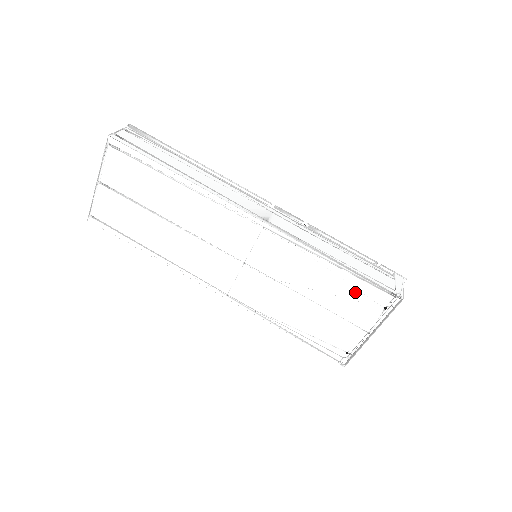
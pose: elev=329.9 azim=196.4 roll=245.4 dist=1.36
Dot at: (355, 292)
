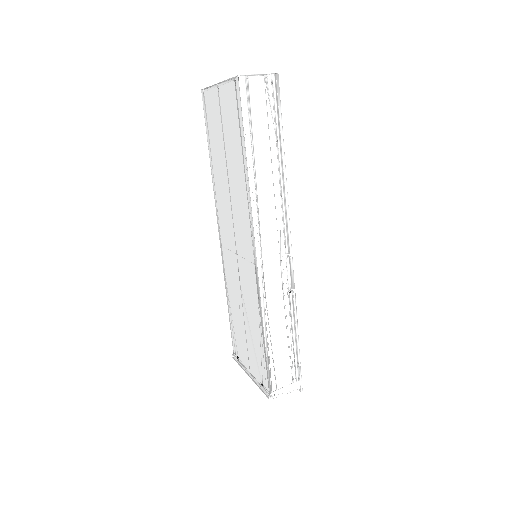
Dot at: (260, 357)
